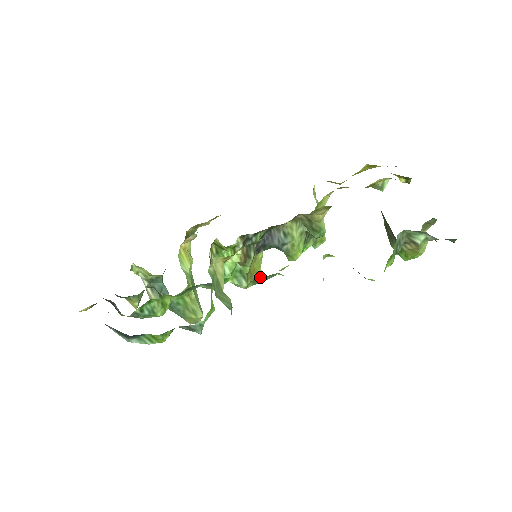
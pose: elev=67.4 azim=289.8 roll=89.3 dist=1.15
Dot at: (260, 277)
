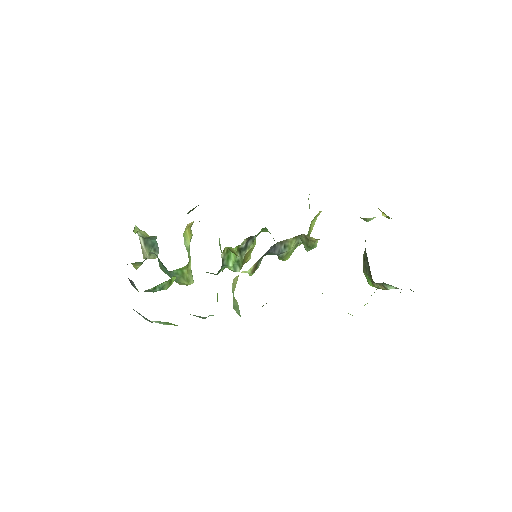
Dot at: (248, 260)
